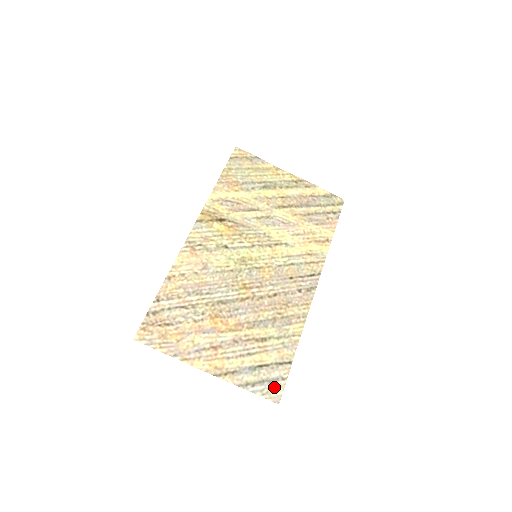
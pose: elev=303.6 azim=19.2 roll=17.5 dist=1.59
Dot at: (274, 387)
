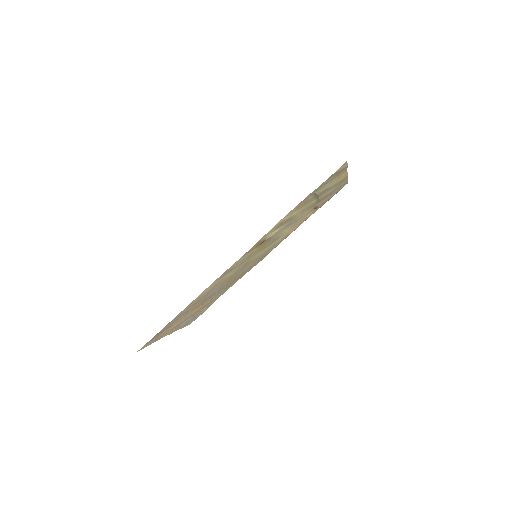
Dot at: occluded
